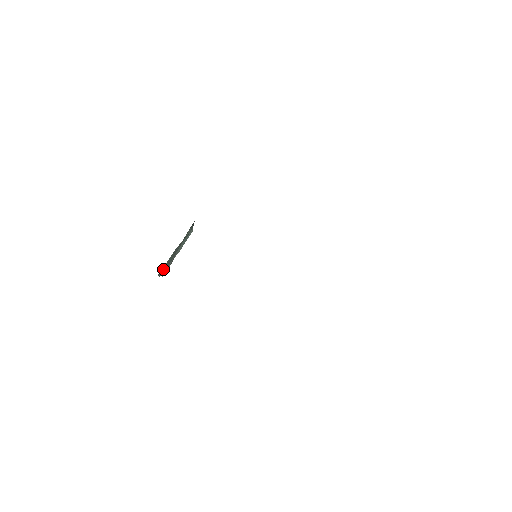
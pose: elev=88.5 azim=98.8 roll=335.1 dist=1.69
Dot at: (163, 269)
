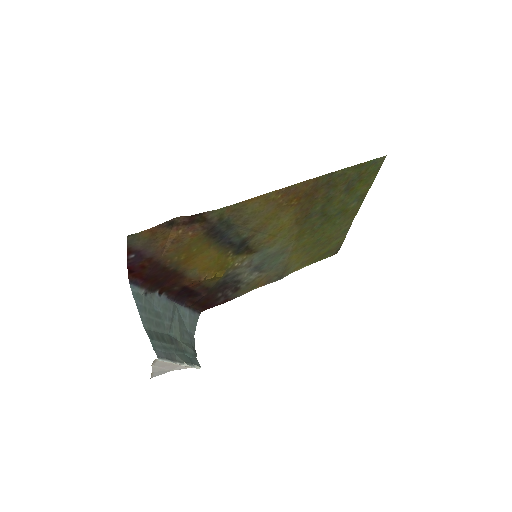
Dot at: (154, 336)
